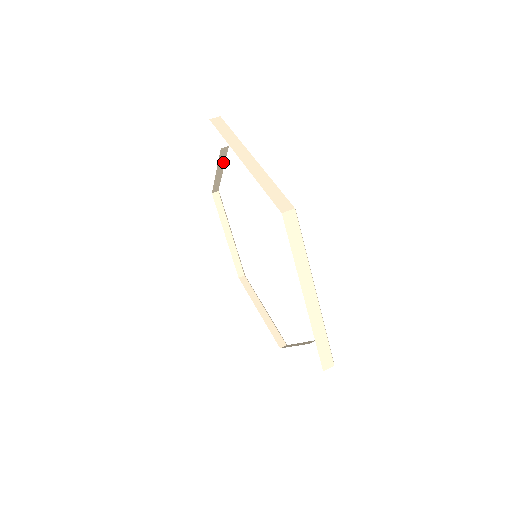
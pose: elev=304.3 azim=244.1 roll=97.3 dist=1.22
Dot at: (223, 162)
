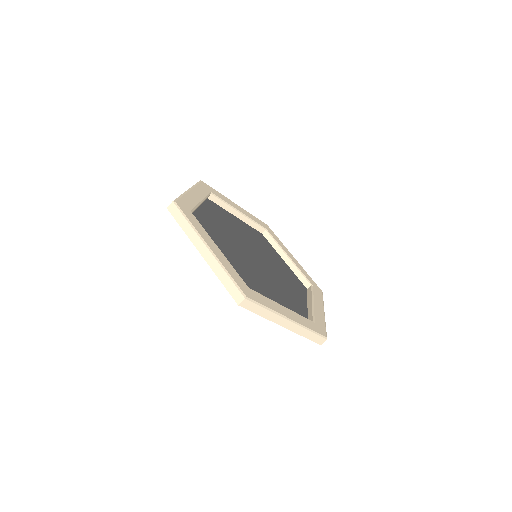
Dot at: (197, 207)
